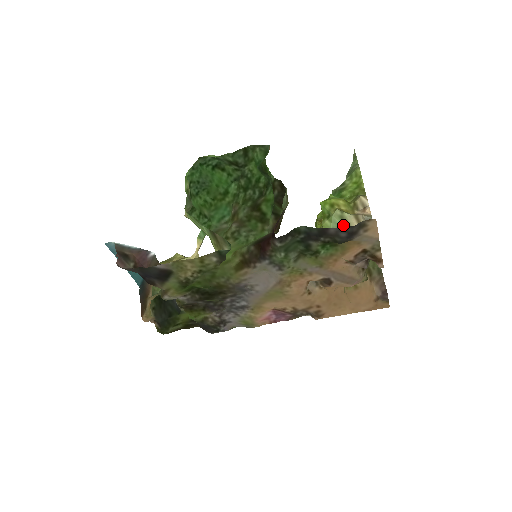
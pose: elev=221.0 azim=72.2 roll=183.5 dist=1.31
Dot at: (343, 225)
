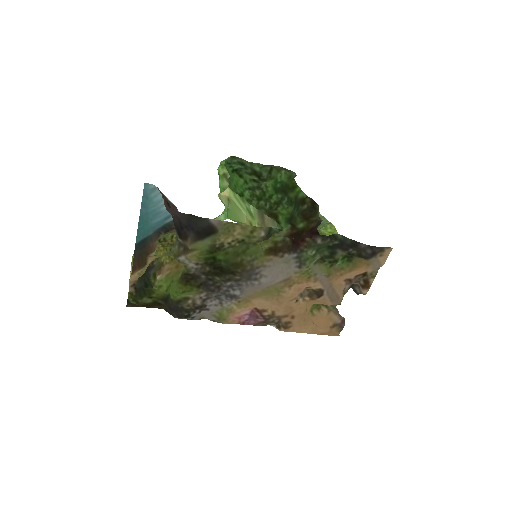
Dot at: occluded
